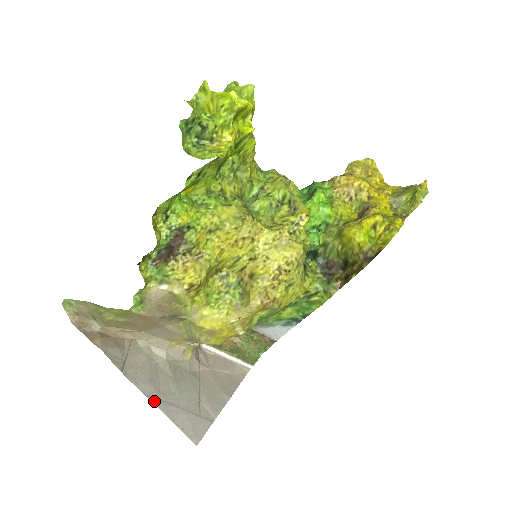
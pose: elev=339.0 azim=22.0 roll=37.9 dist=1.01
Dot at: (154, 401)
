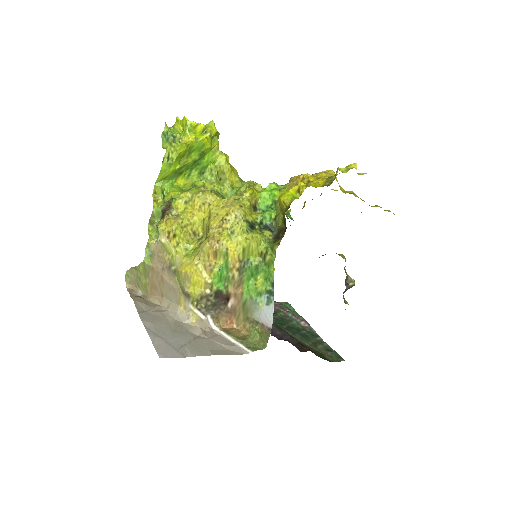
Dot at: (148, 331)
